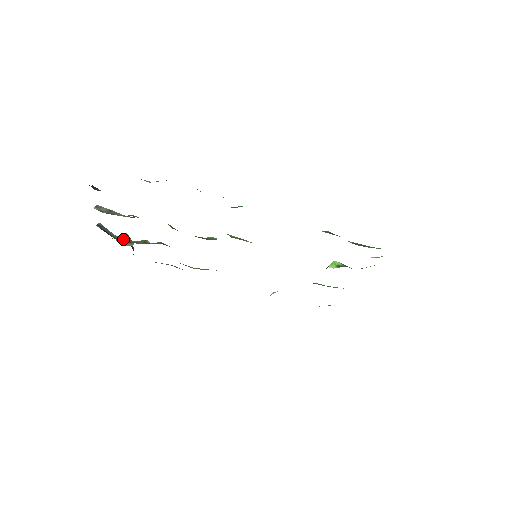
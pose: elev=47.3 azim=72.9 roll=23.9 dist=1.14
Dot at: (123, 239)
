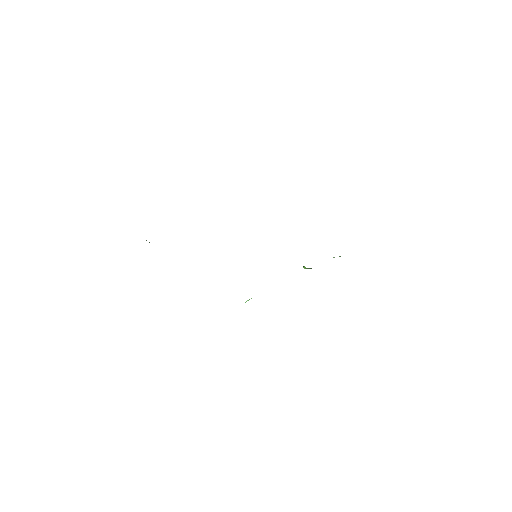
Dot at: occluded
